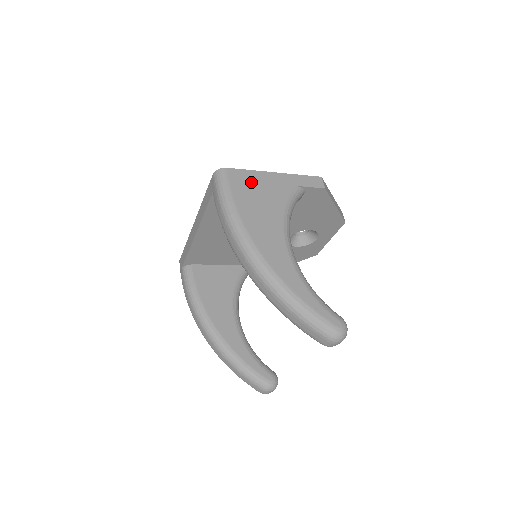
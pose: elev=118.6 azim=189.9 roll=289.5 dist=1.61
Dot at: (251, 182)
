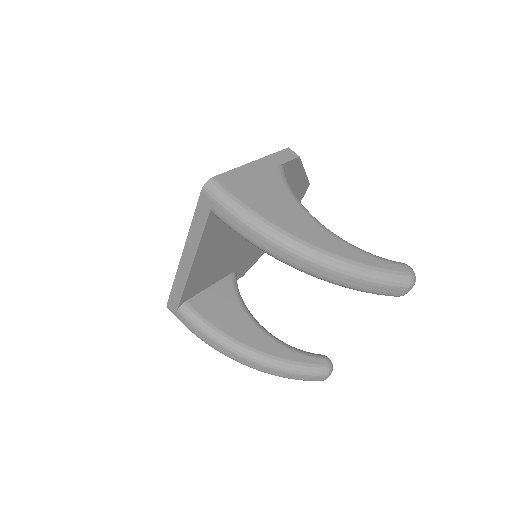
Dot at: (244, 180)
